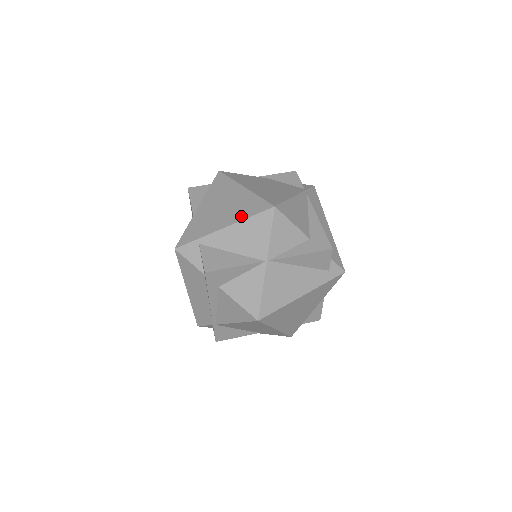
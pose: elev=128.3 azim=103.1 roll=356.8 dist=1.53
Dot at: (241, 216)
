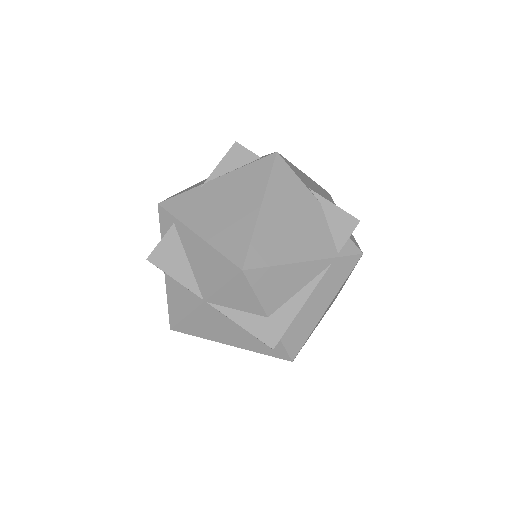
Dot at: (217, 241)
